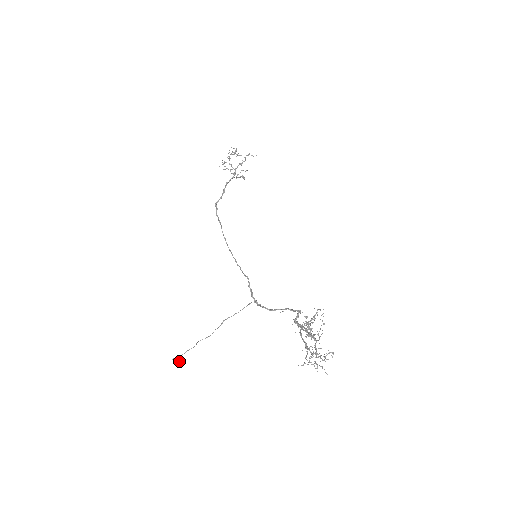
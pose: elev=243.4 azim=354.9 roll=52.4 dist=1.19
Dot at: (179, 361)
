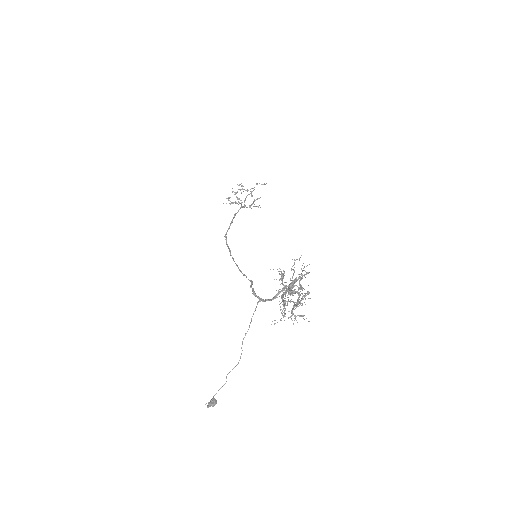
Dot at: (211, 404)
